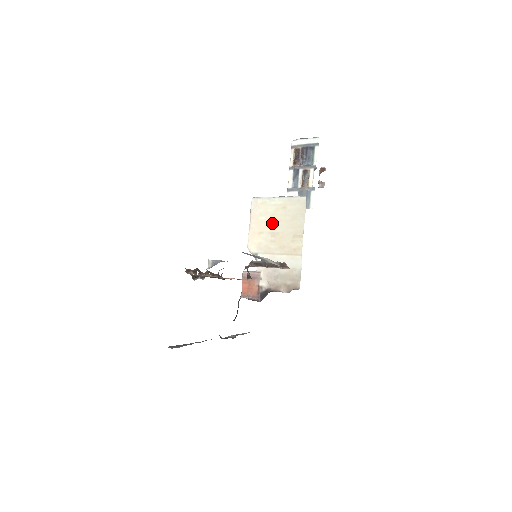
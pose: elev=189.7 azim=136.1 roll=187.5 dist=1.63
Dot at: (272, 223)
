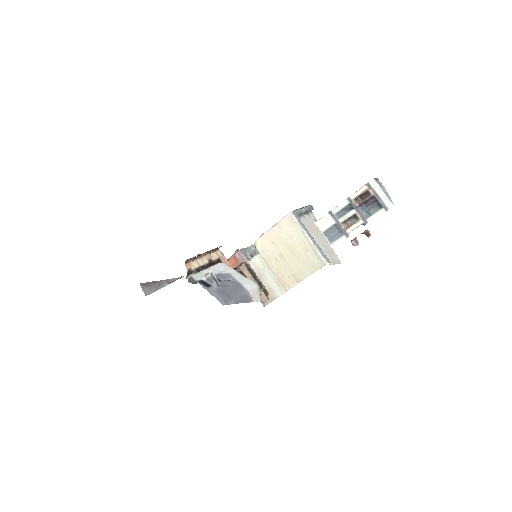
Dot at: (288, 248)
